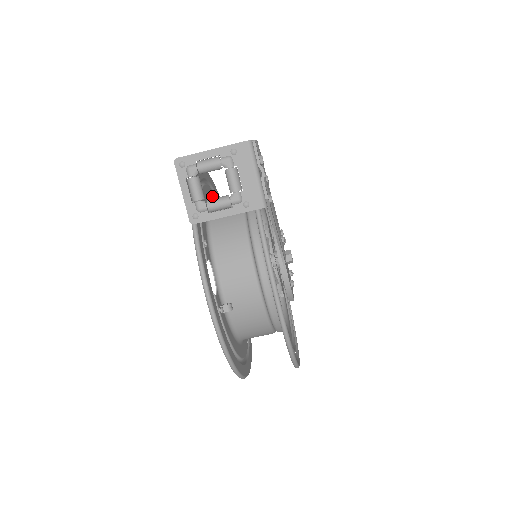
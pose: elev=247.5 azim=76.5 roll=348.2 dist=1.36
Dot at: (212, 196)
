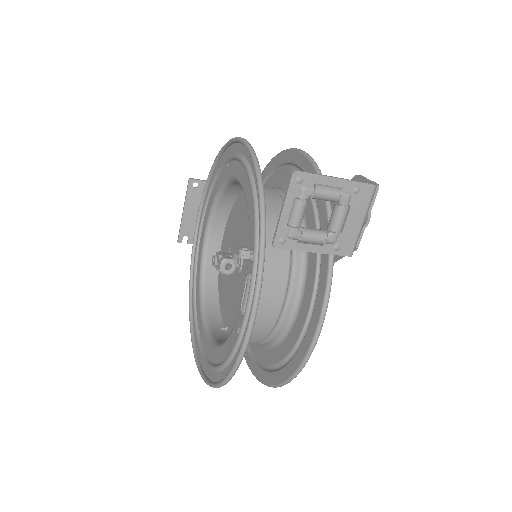
Dot at: (232, 171)
